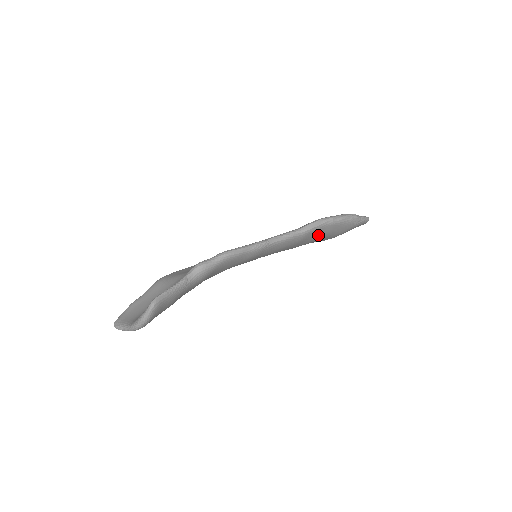
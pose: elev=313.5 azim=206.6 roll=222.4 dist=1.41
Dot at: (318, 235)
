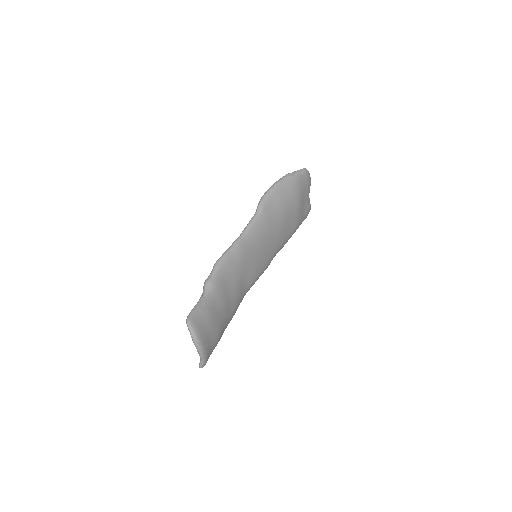
Dot at: (276, 206)
